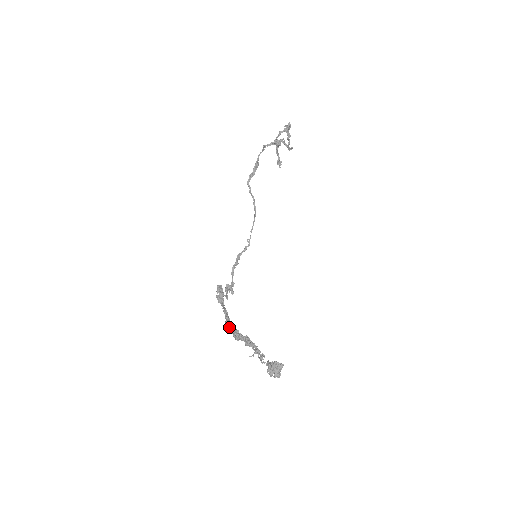
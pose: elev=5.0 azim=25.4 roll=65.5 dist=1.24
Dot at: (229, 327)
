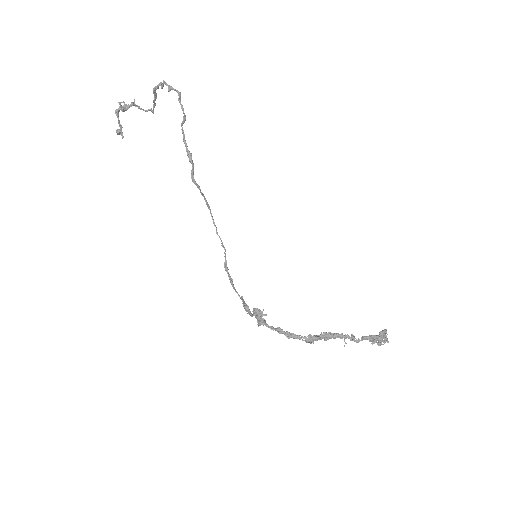
Dot at: occluded
